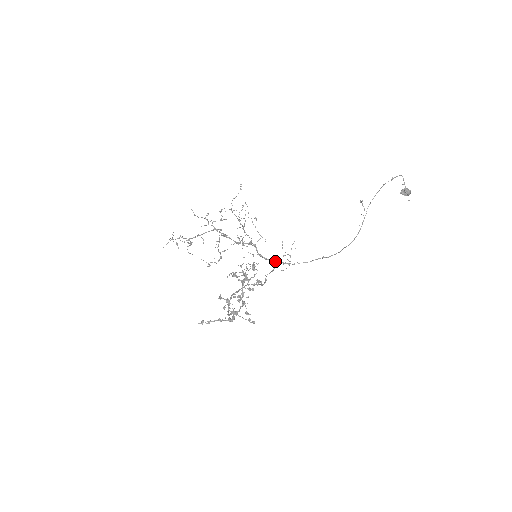
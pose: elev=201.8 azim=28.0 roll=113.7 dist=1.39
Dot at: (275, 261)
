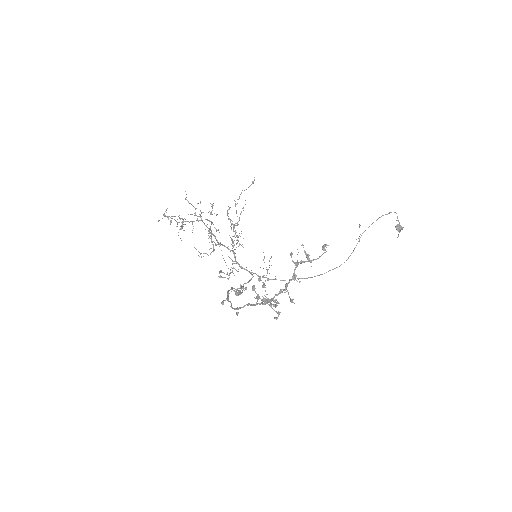
Dot at: (252, 272)
